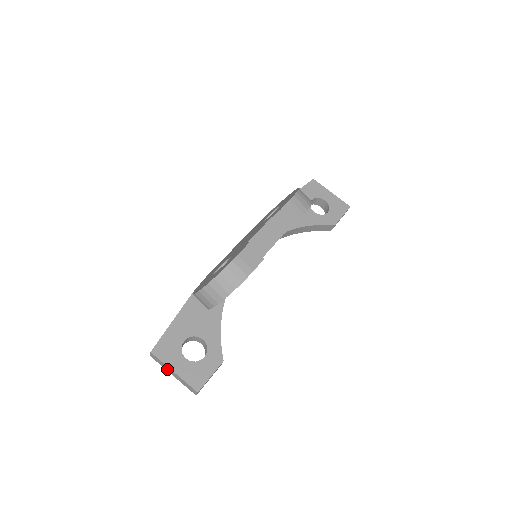
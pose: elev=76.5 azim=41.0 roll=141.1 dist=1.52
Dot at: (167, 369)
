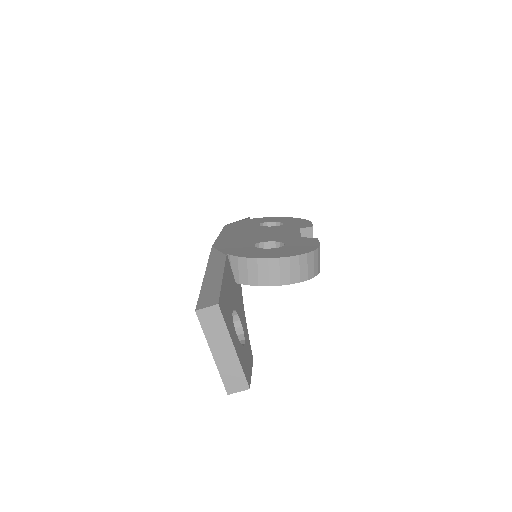
Dot at: (216, 340)
